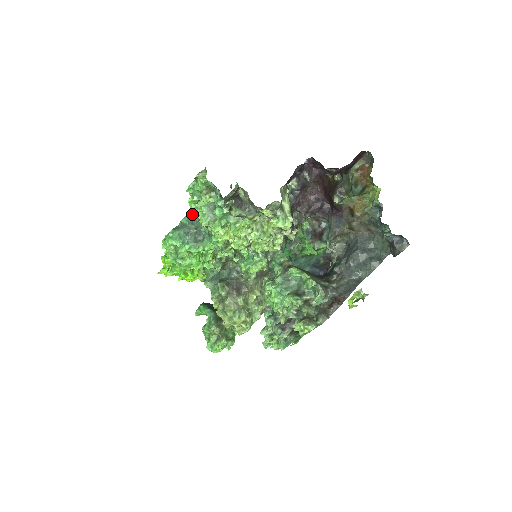
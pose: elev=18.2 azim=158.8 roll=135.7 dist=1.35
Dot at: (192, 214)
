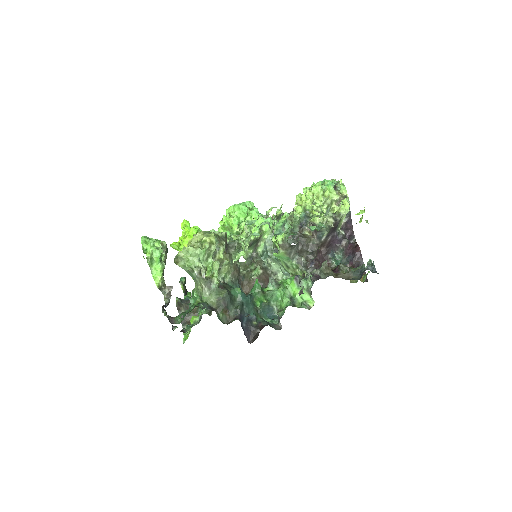
Dot at: occluded
